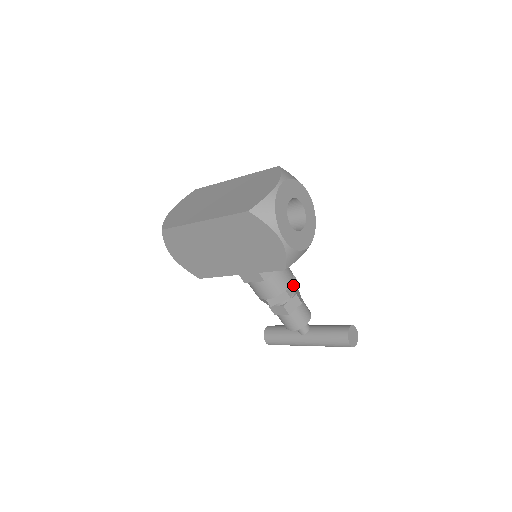
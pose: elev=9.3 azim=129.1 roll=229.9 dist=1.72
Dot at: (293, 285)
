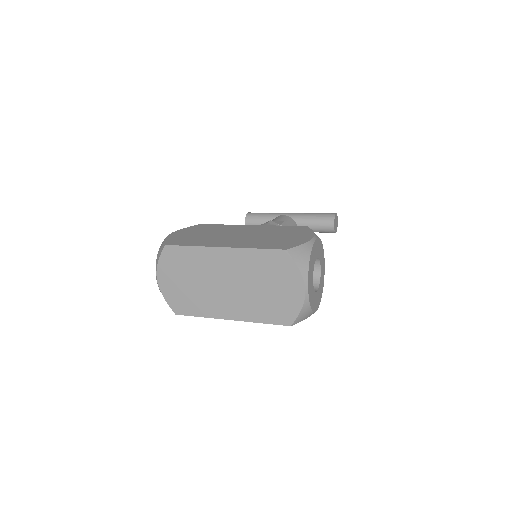
Dot at: occluded
